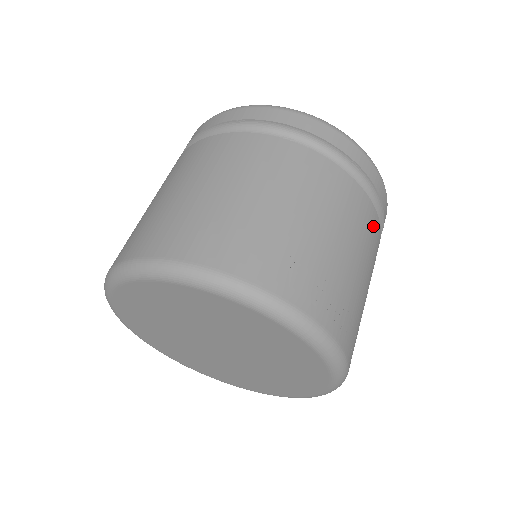
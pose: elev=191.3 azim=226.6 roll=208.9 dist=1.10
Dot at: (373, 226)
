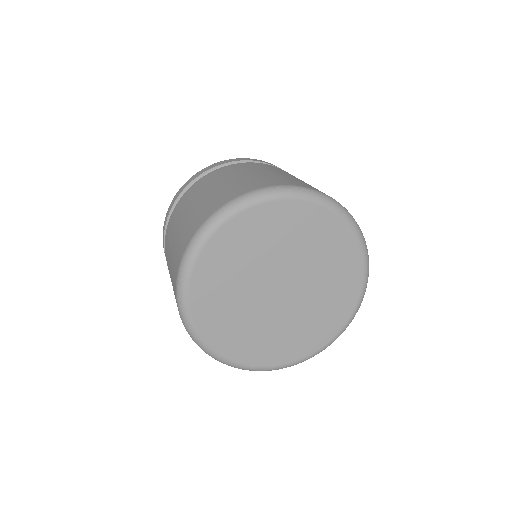
Dot at: occluded
